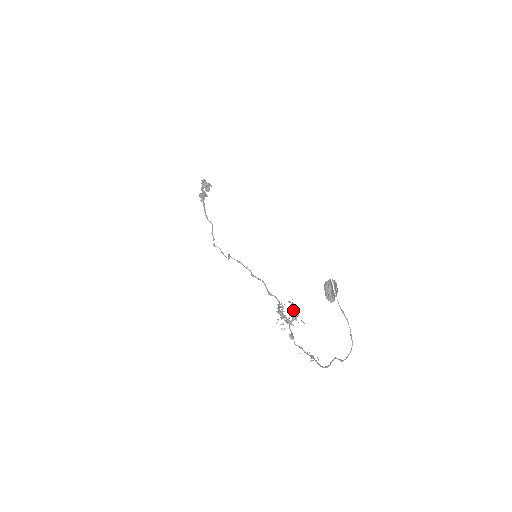
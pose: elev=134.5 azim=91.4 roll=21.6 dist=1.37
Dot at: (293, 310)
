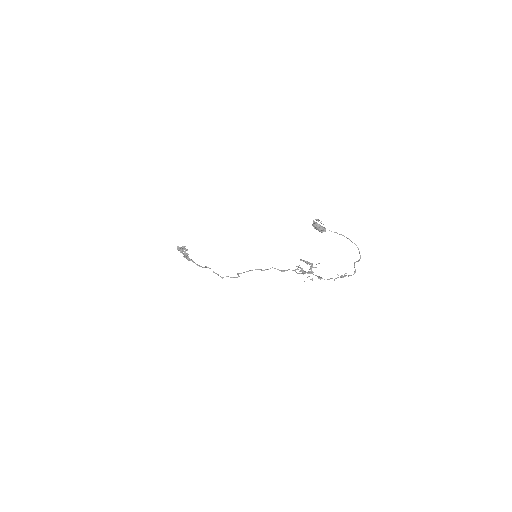
Dot at: occluded
